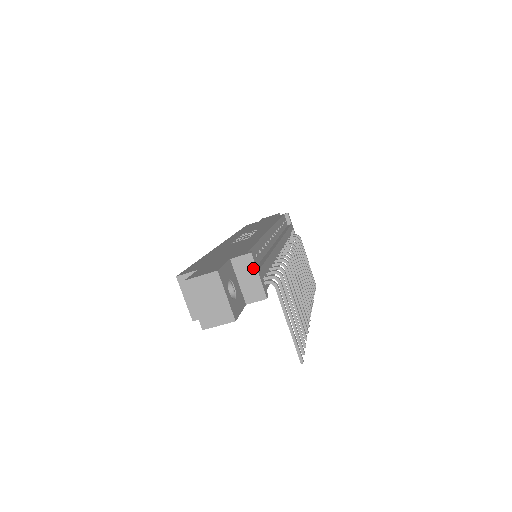
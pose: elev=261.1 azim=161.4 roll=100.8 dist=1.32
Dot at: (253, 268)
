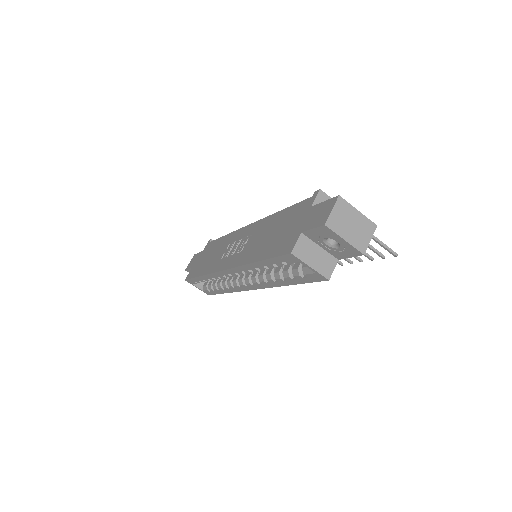
Dot at: occluded
